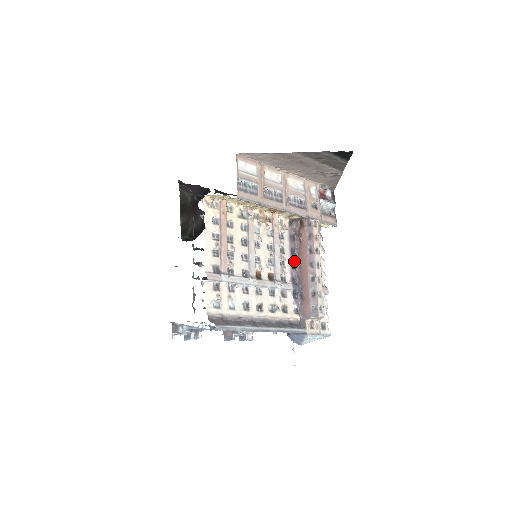
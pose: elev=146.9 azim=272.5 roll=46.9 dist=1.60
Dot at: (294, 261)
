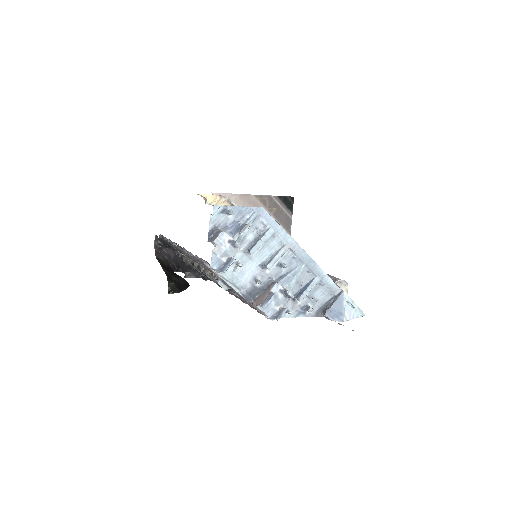
Dot at: occluded
